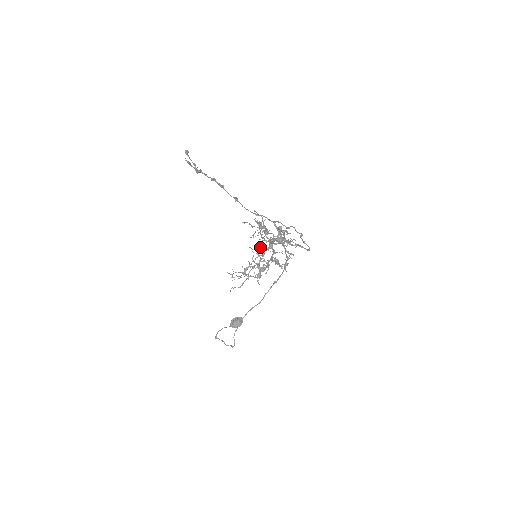
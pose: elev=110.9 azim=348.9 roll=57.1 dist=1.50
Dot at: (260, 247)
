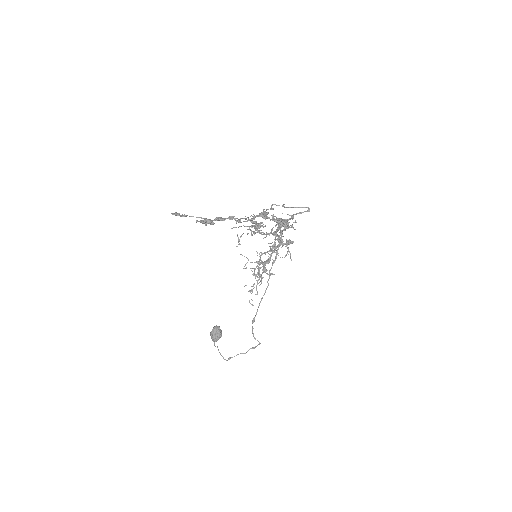
Dot at: occluded
